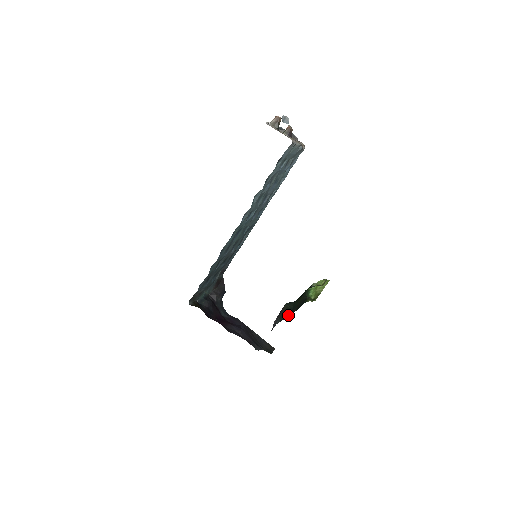
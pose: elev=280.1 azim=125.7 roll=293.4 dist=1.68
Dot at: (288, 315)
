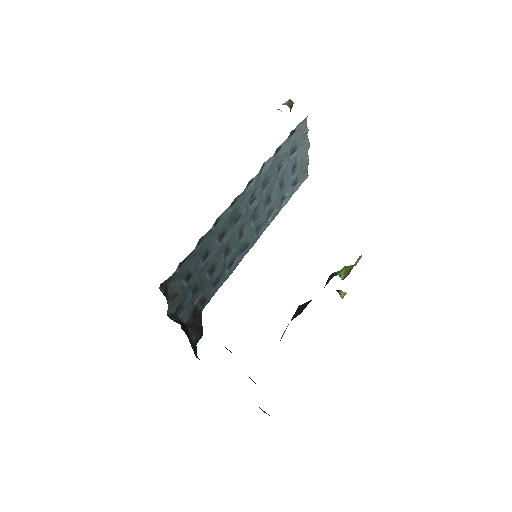
Dot at: occluded
